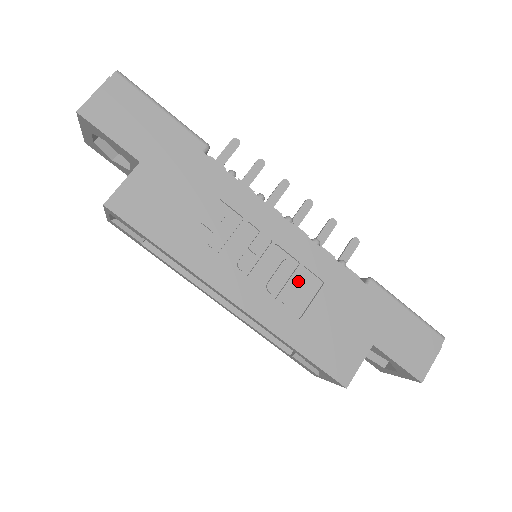
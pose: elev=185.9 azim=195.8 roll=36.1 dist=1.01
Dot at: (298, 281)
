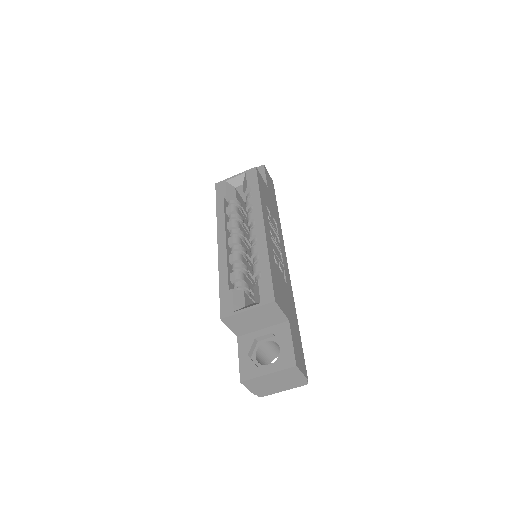
Dot at: (281, 266)
